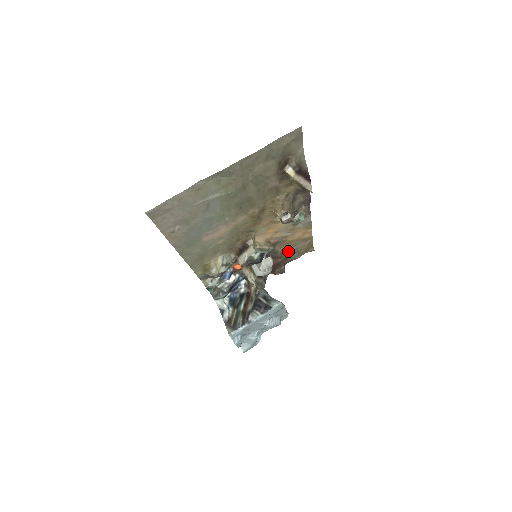
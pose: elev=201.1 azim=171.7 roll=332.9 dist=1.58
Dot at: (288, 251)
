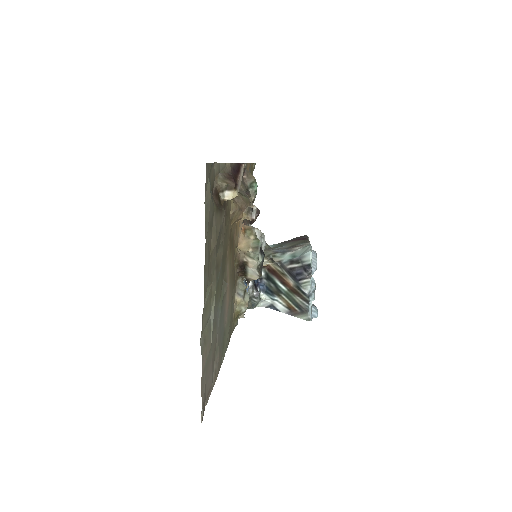
Dot at: occluded
